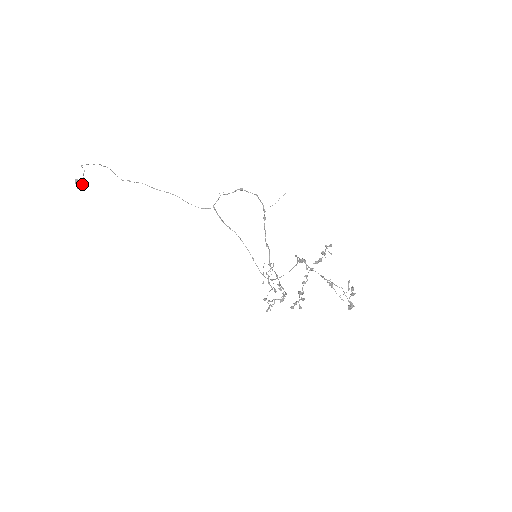
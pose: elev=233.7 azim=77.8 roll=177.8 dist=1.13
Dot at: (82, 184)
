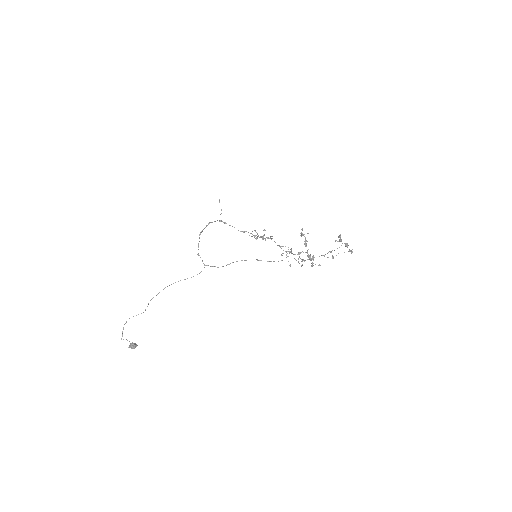
Dot at: (133, 344)
